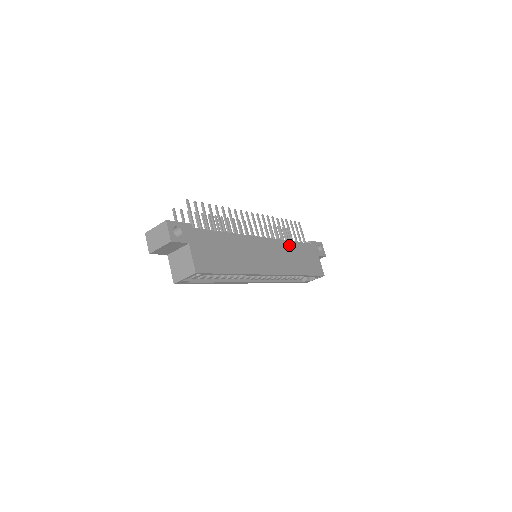
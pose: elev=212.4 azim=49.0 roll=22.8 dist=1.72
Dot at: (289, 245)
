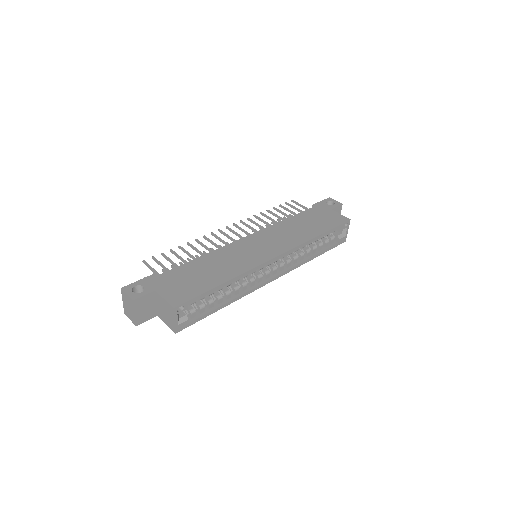
Dot at: (285, 223)
